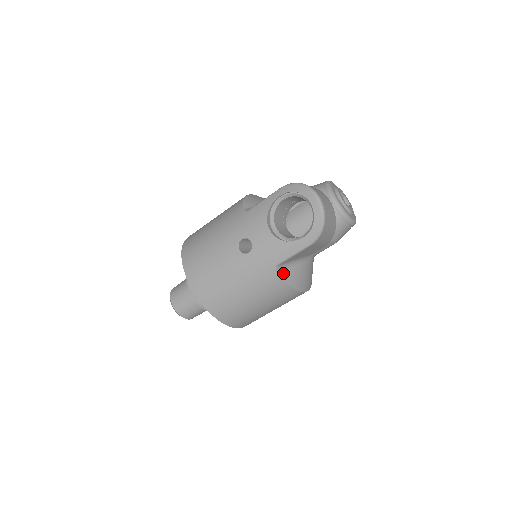
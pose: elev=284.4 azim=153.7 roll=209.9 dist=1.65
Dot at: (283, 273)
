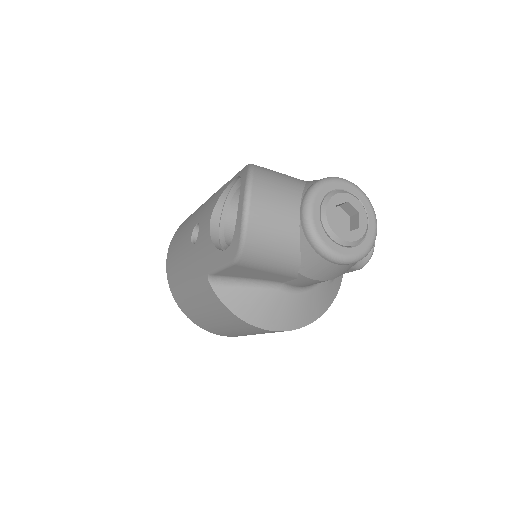
Dot at: (222, 289)
